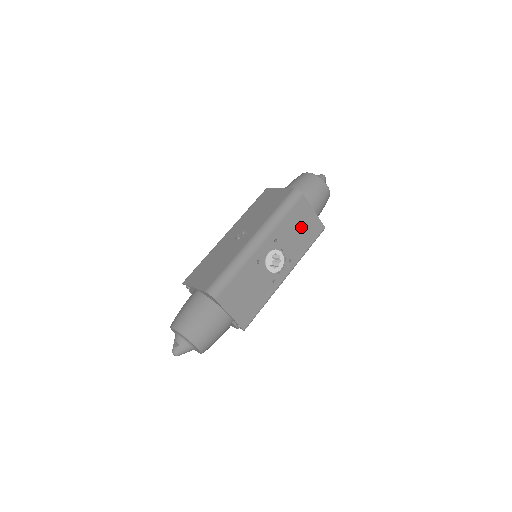
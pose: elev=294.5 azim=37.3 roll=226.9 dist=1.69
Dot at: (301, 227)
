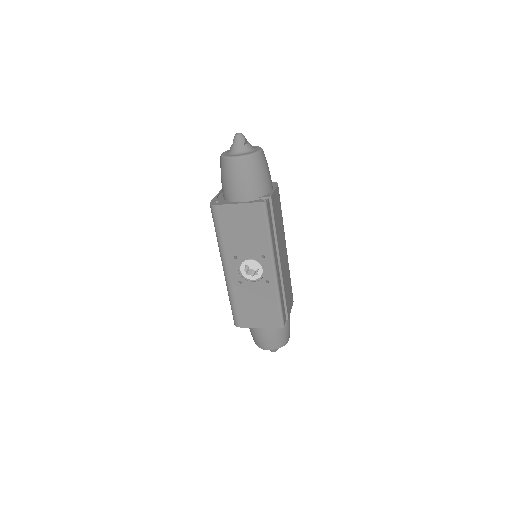
Dot at: (243, 227)
